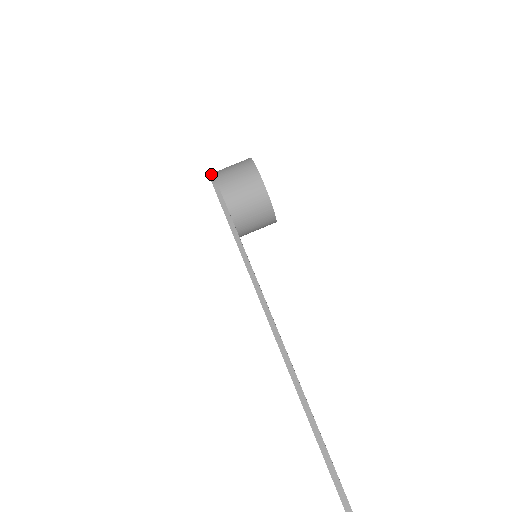
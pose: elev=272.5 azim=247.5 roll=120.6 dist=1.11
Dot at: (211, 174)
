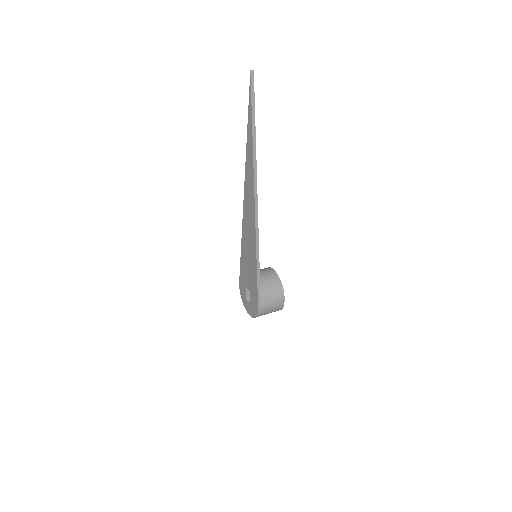
Dot at: occluded
